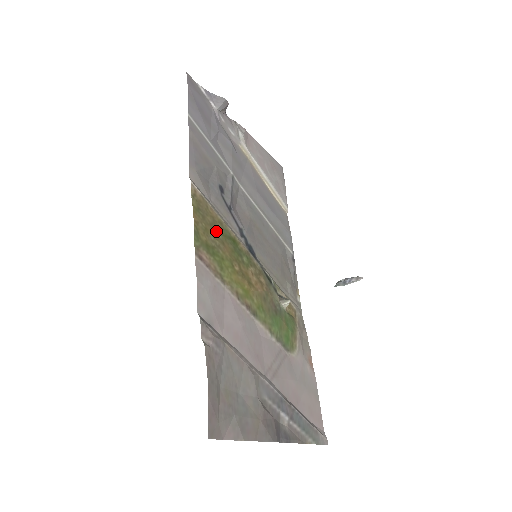
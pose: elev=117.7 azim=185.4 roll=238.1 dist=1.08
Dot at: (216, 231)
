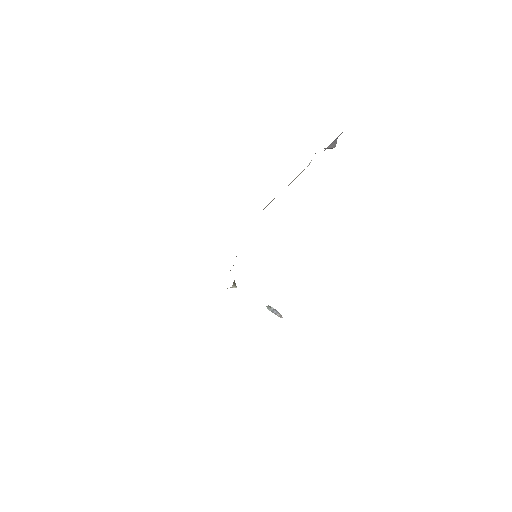
Dot at: occluded
